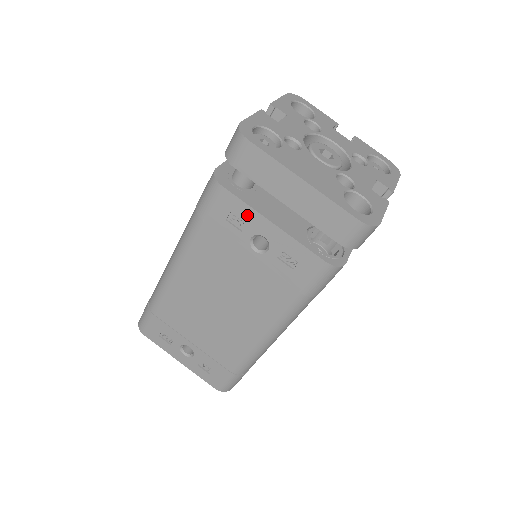
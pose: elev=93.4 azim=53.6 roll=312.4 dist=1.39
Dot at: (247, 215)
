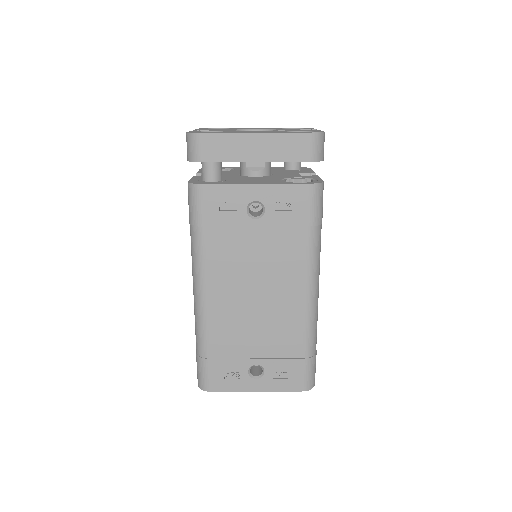
Dot at: (233, 193)
